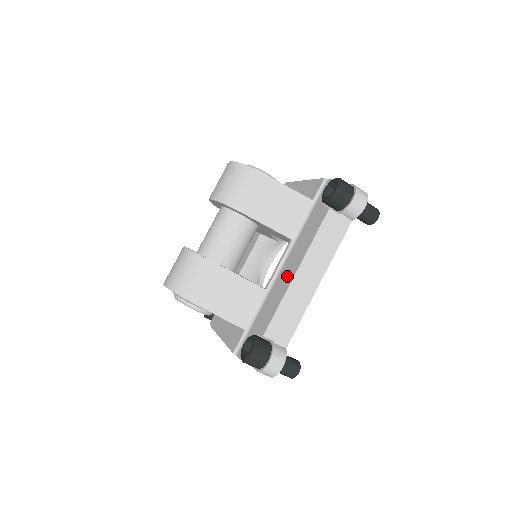
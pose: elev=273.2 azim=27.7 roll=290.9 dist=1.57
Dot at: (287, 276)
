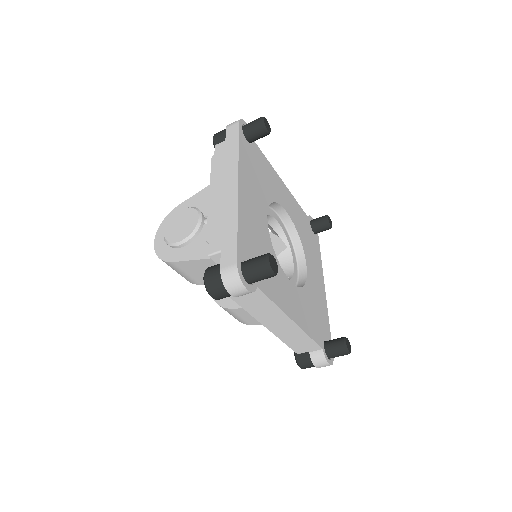
Dot at: occluded
